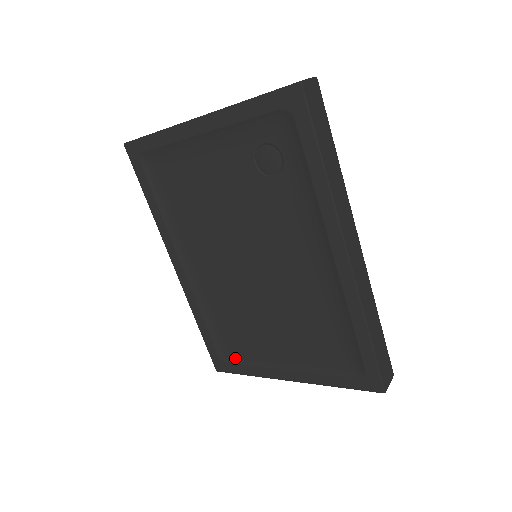
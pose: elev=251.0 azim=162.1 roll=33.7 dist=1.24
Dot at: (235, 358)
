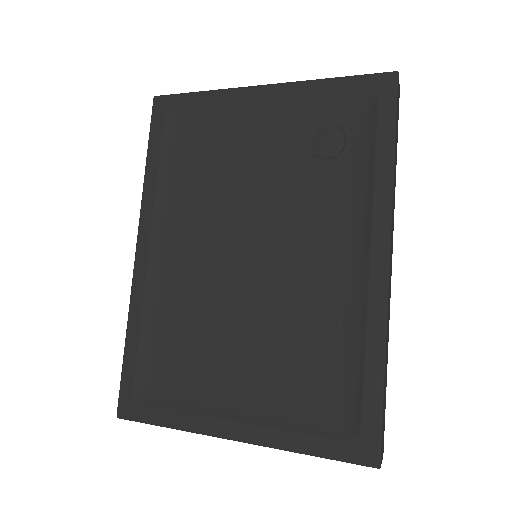
Dot at: (159, 397)
